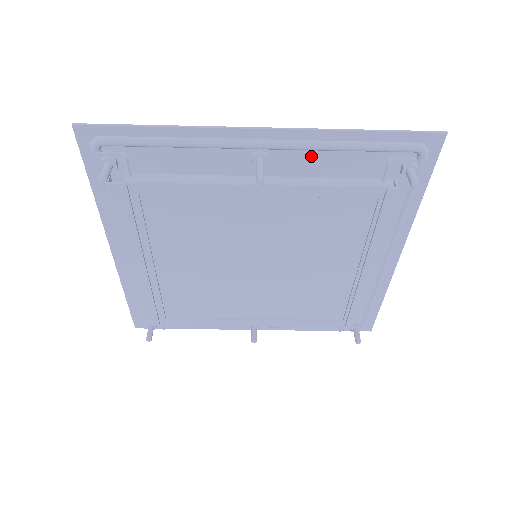
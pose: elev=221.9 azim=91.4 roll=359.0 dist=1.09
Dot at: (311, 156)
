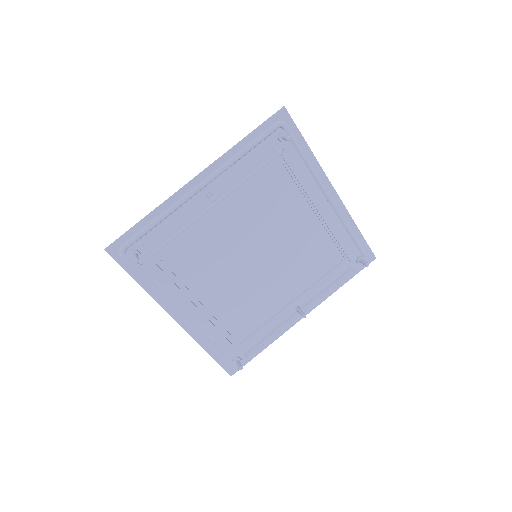
Dot at: (231, 172)
